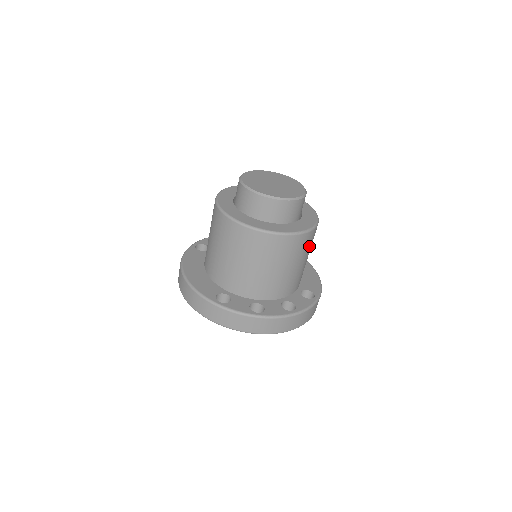
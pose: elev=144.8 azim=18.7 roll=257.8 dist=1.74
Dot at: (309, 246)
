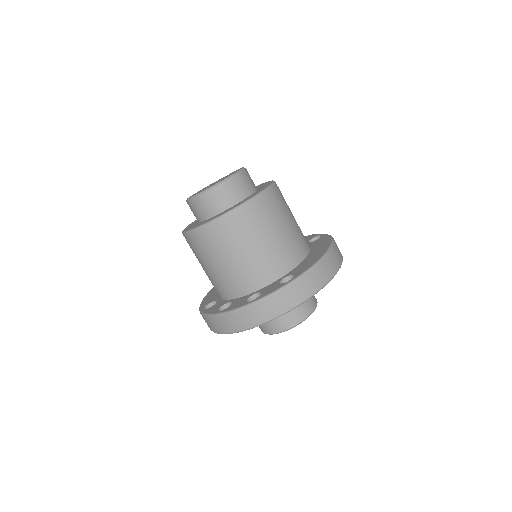
Dot at: (251, 227)
